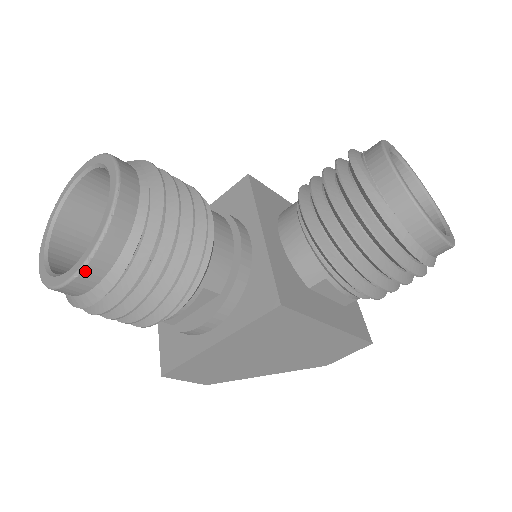
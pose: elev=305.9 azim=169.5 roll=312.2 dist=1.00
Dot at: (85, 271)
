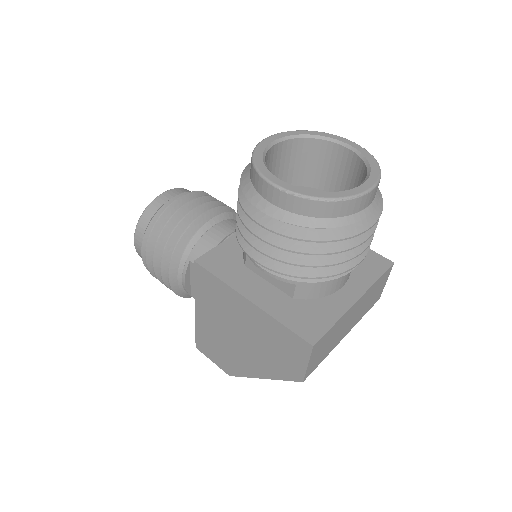
Dot at: (135, 238)
